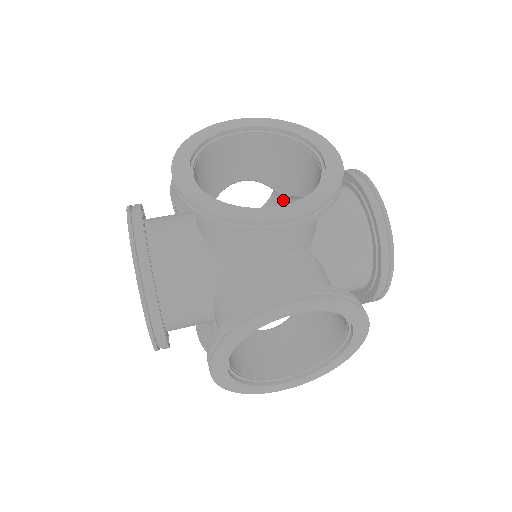
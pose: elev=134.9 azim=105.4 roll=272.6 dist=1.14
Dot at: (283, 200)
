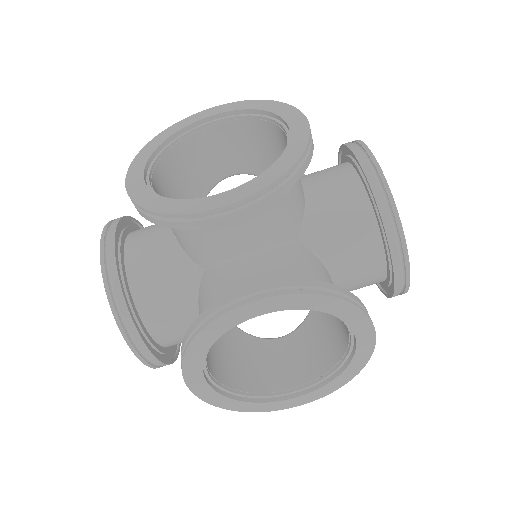
Dot at: occluded
